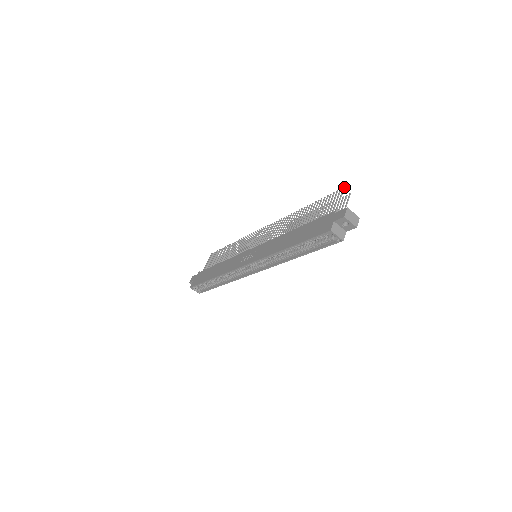
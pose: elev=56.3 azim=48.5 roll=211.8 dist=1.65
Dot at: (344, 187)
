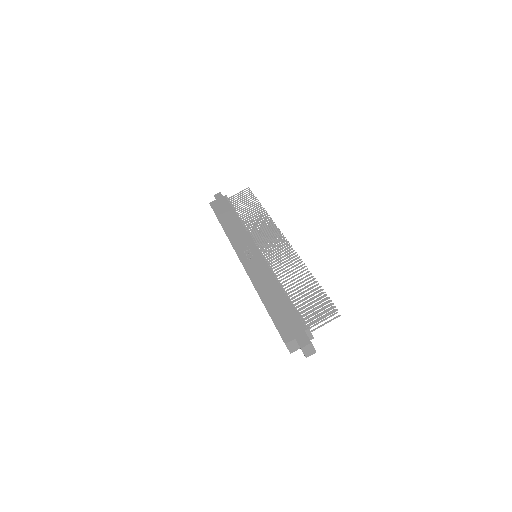
Dot at: occluded
